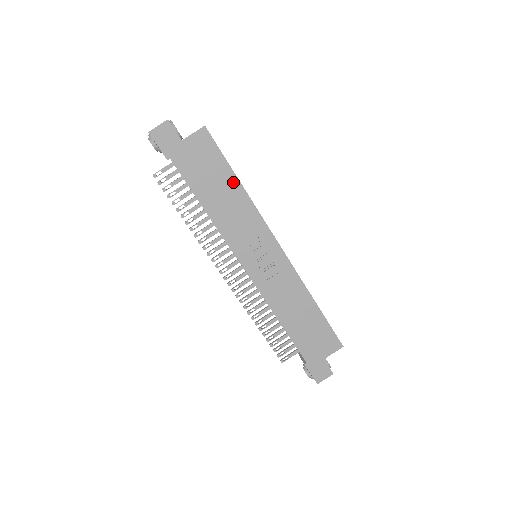
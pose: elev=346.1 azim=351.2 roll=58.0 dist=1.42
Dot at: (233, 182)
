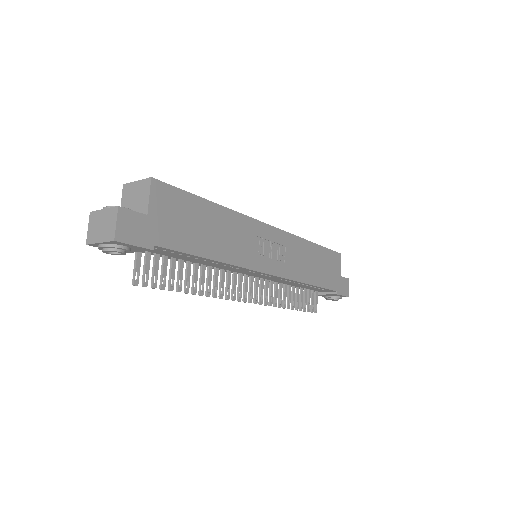
Dot at: (211, 209)
